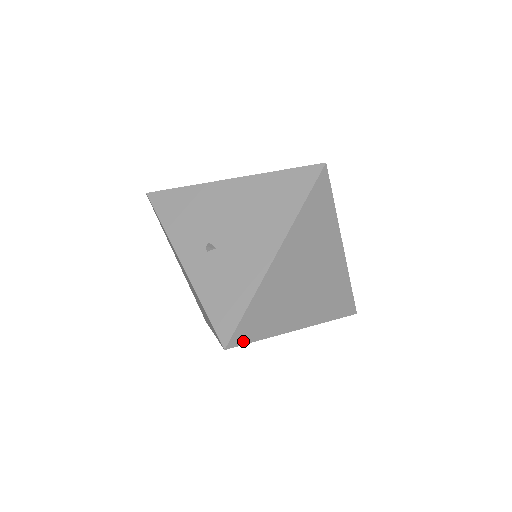
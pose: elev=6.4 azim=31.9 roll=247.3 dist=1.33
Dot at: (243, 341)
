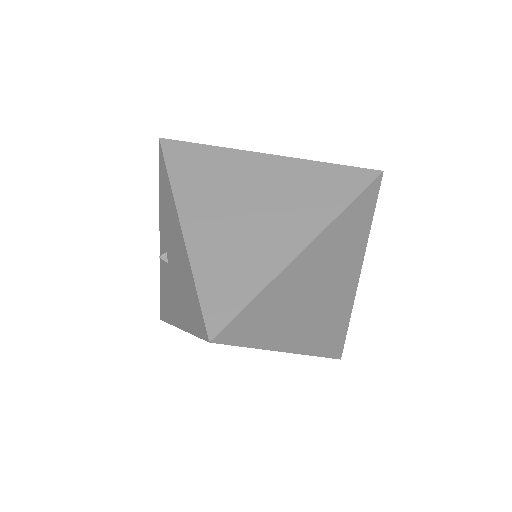
Dot at: occluded
